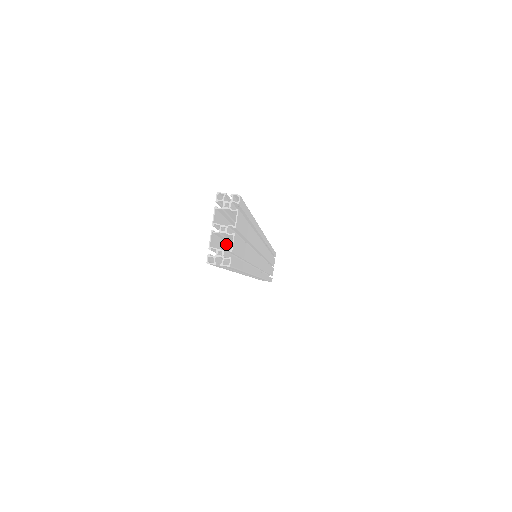
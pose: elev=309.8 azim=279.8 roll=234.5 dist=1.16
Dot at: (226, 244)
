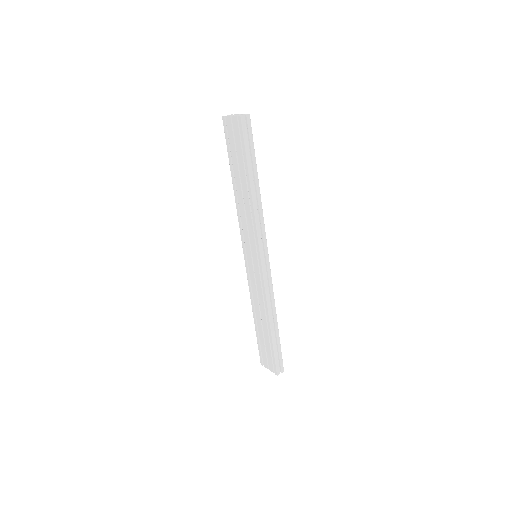
Dot at: (239, 159)
